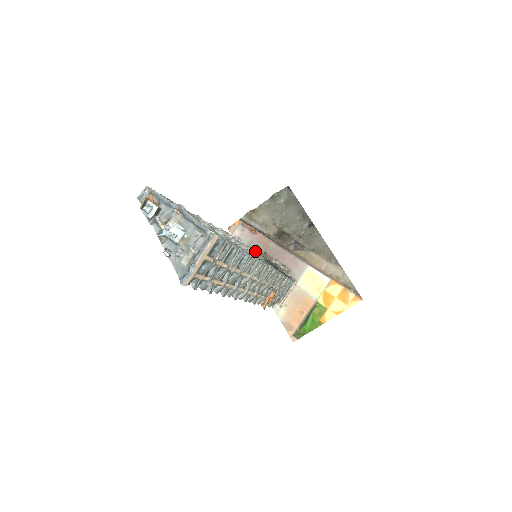
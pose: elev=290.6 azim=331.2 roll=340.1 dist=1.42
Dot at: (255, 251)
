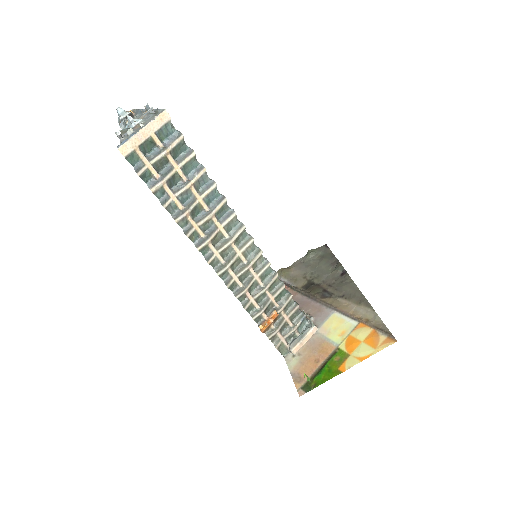
Dot at: occluded
